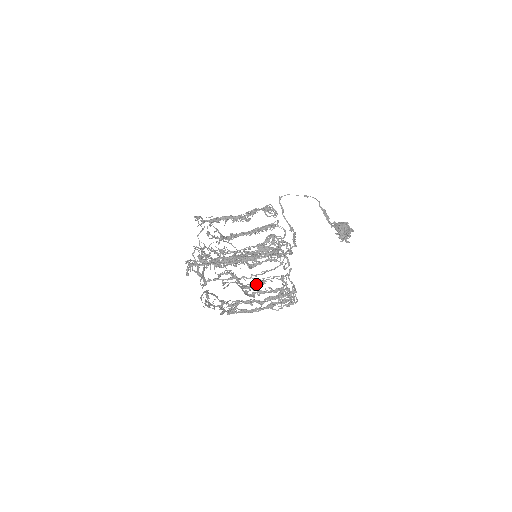
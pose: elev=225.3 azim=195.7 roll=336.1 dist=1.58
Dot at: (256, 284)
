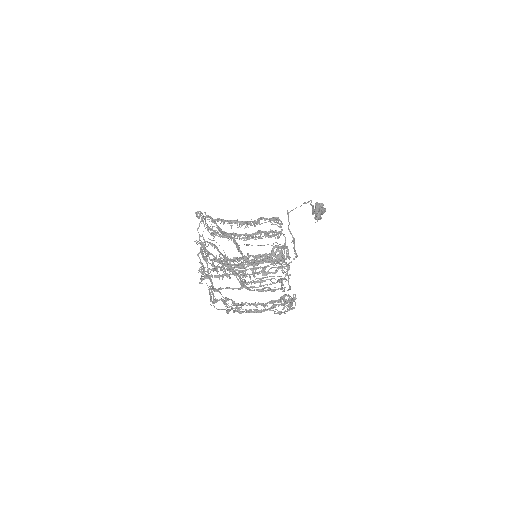
Dot at: occluded
